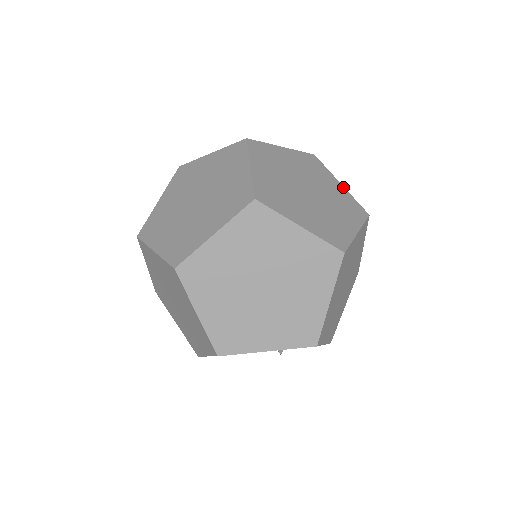
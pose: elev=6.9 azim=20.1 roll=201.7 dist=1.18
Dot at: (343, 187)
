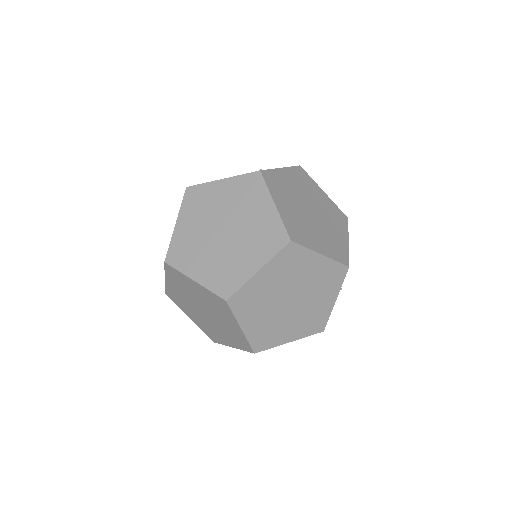
Dot at: (334, 303)
